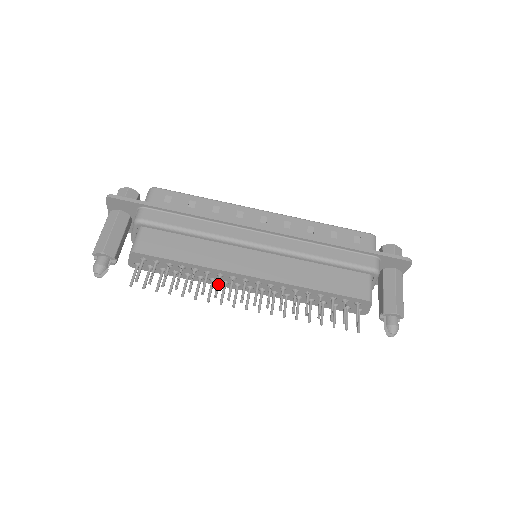
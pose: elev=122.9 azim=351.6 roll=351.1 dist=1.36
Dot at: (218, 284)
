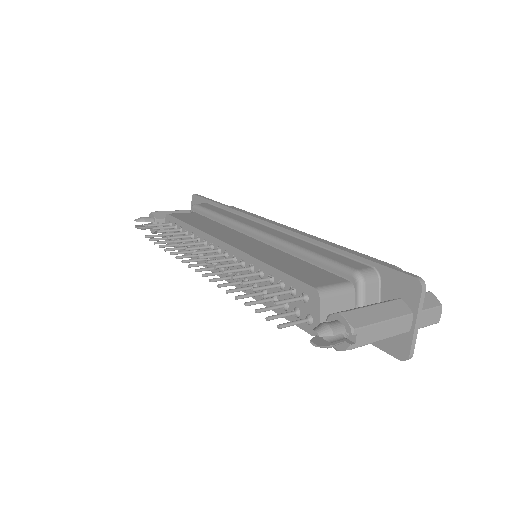
Dot at: (194, 242)
